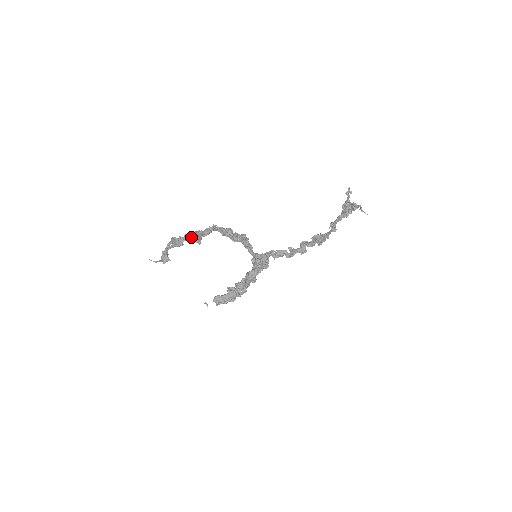
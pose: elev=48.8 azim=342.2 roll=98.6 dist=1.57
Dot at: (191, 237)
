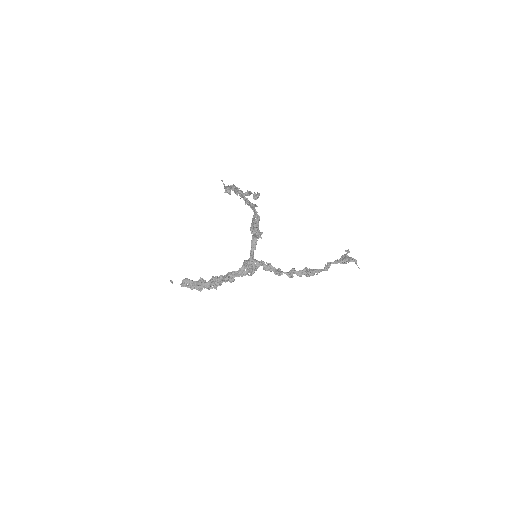
Dot at: (245, 195)
